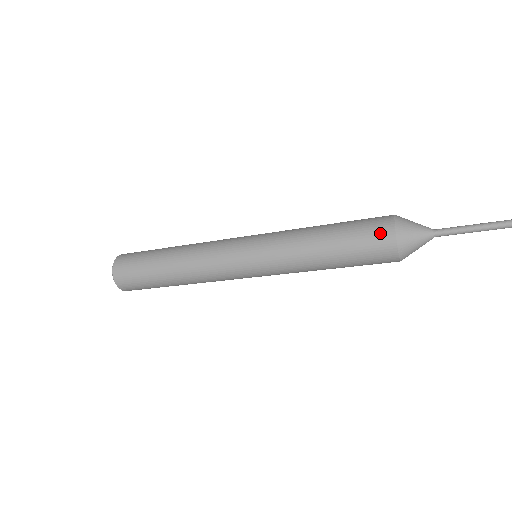
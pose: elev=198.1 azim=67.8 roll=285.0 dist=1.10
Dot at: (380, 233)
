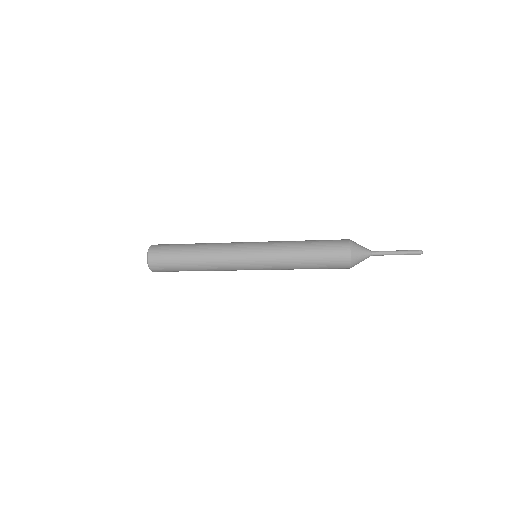
Dot at: (341, 251)
